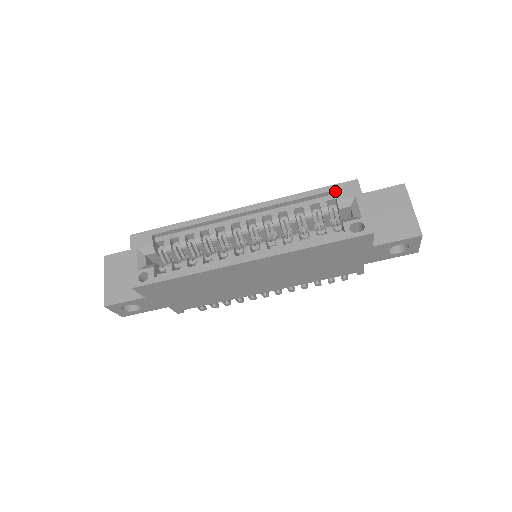
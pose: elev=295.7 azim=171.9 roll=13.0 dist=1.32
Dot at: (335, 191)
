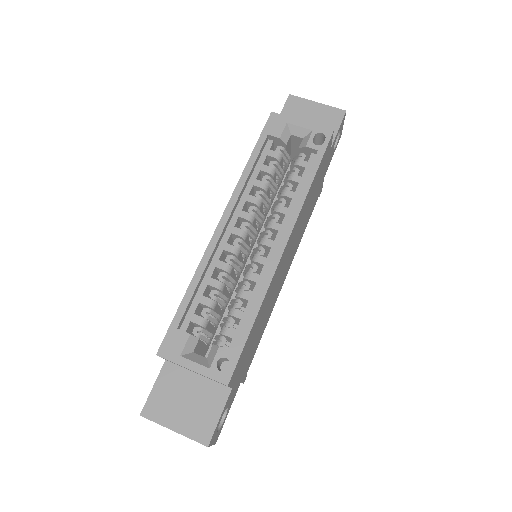
Dot at: (269, 134)
